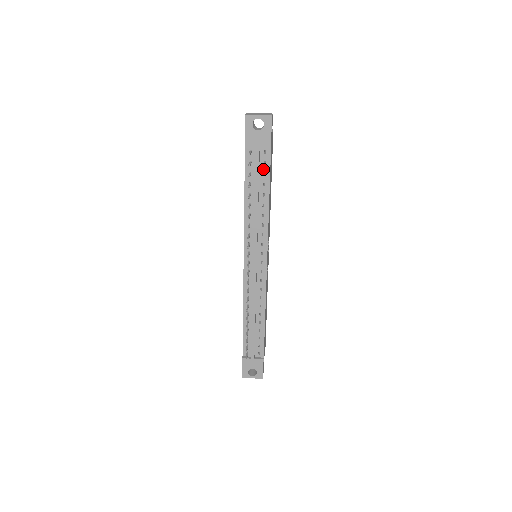
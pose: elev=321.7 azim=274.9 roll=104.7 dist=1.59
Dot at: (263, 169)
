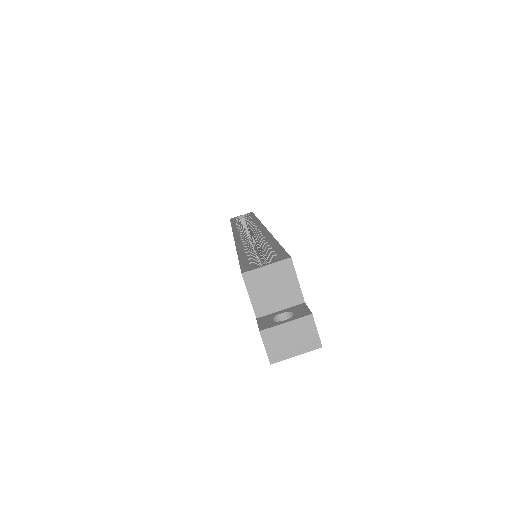
Dot at: occluded
